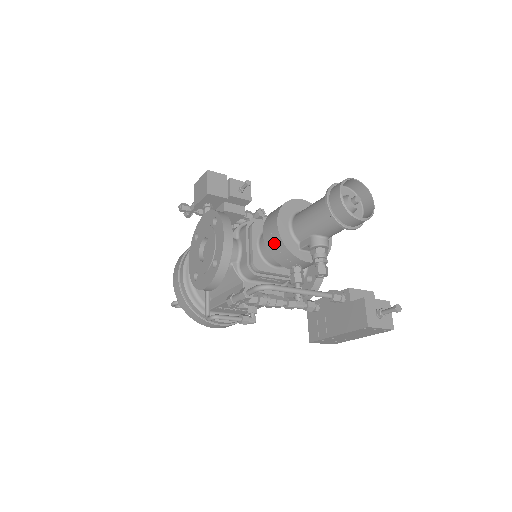
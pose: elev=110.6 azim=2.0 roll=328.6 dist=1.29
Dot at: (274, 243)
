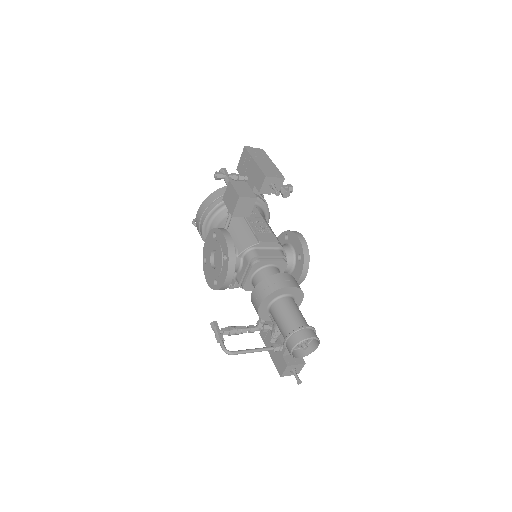
Dot at: (254, 307)
